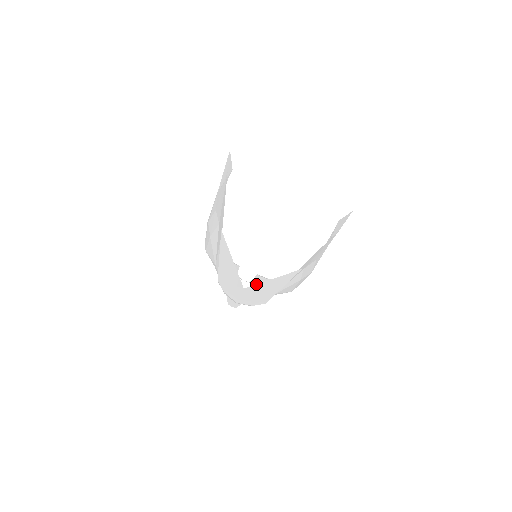
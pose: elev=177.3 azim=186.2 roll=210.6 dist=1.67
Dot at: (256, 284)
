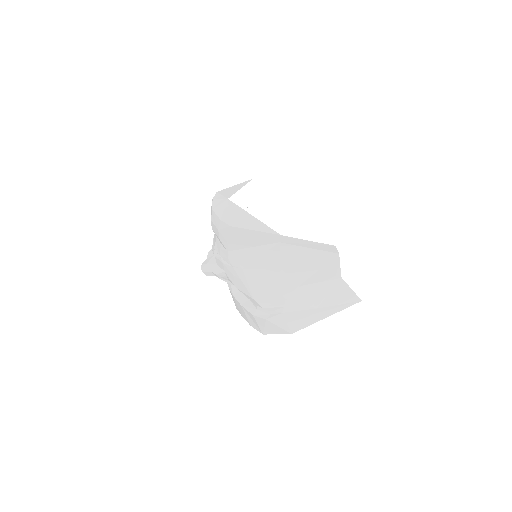
Dot at: occluded
